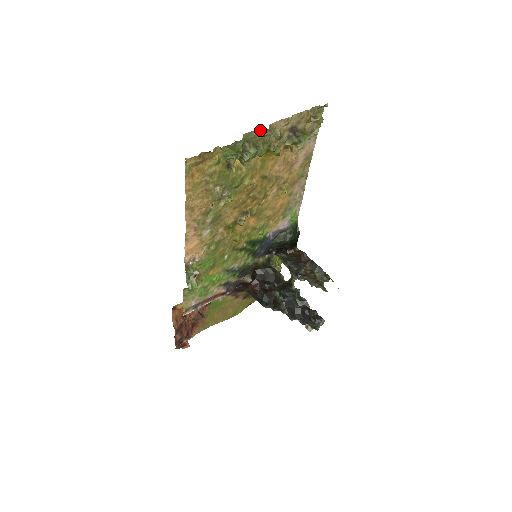
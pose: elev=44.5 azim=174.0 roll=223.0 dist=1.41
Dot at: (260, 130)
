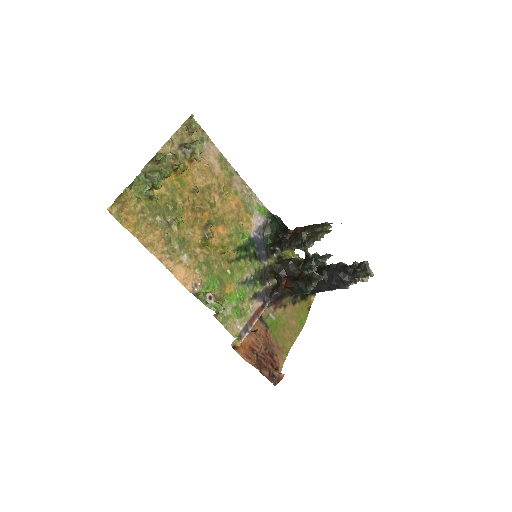
Dot at: (152, 160)
